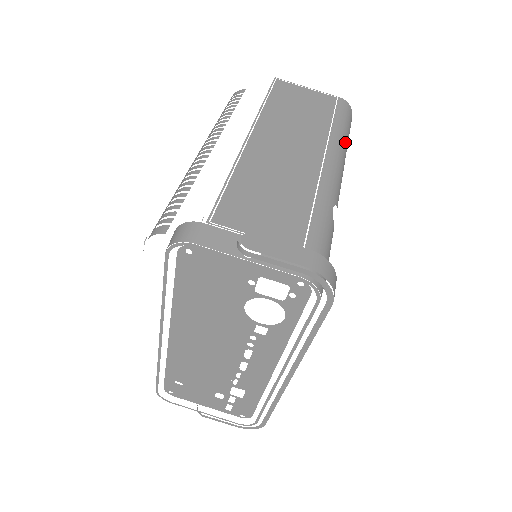
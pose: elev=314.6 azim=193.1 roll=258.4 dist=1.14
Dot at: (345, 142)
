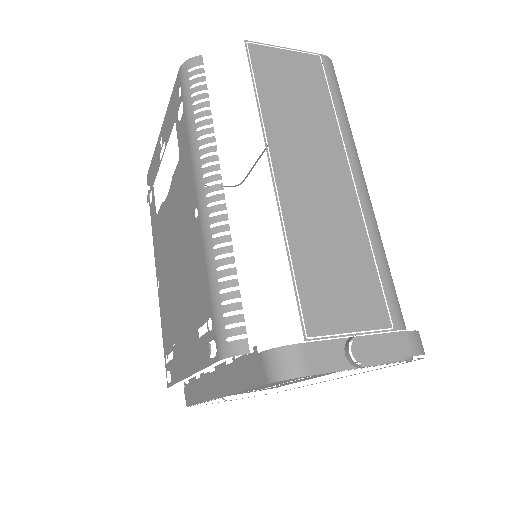
Dot at: occluded
